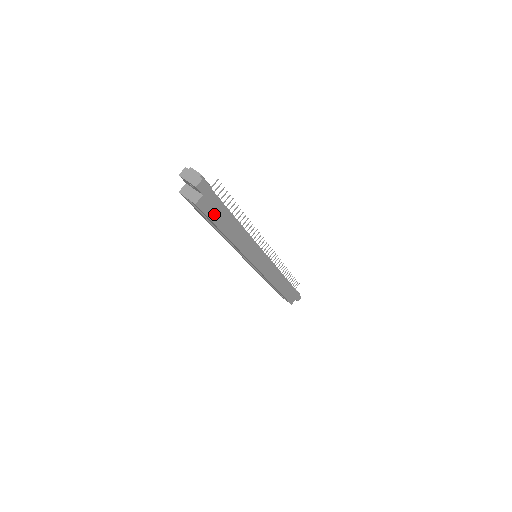
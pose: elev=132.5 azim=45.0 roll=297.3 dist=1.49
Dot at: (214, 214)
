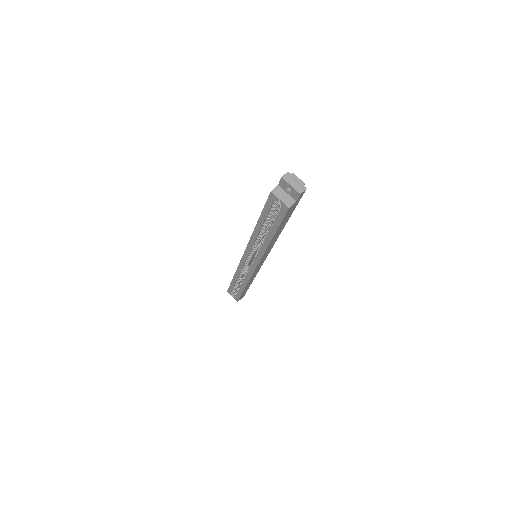
Dot at: (285, 218)
